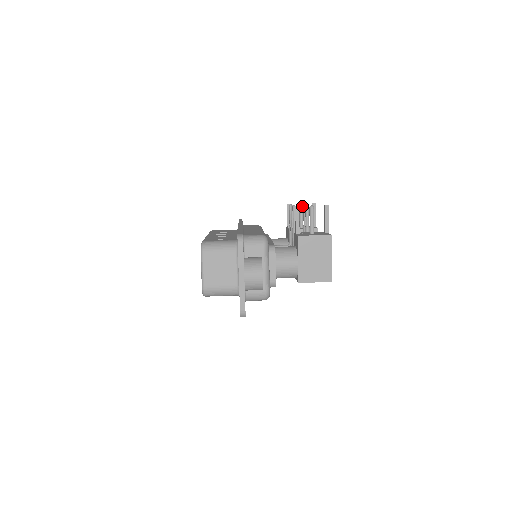
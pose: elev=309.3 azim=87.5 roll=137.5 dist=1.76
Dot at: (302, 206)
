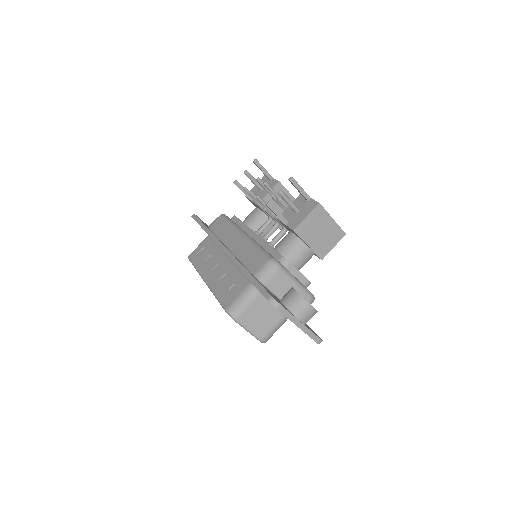
Dot at: (248, 173)
